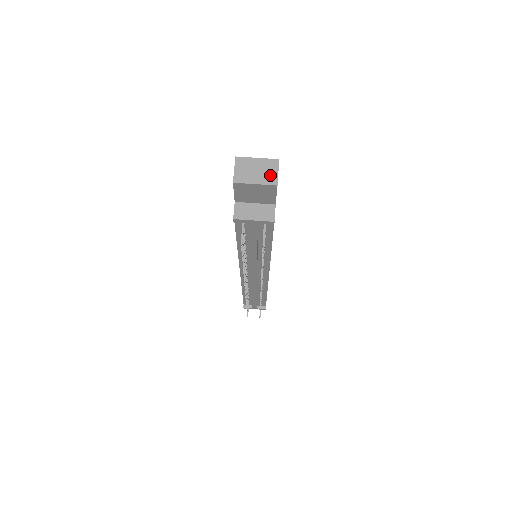
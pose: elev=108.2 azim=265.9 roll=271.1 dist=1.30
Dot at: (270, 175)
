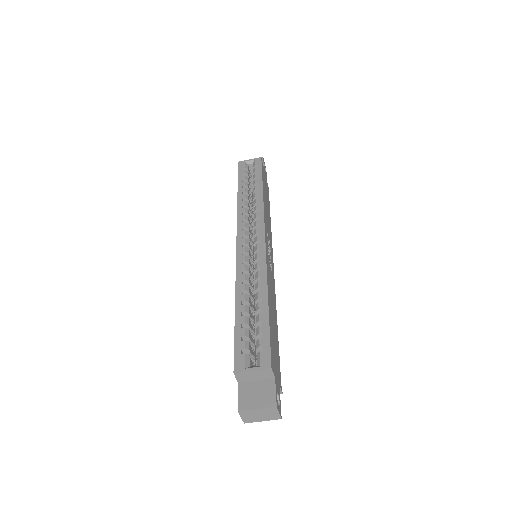
Dot at: (273, 416)
